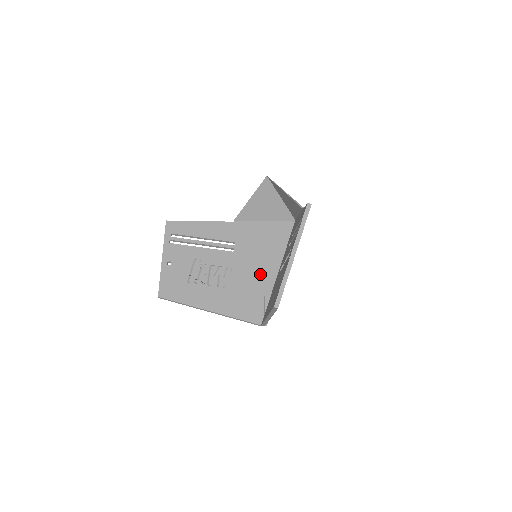
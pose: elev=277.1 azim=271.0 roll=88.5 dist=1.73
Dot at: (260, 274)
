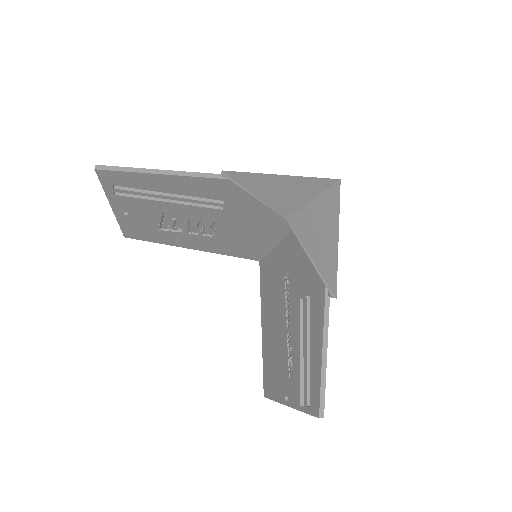
Dot at: (263, 231)
